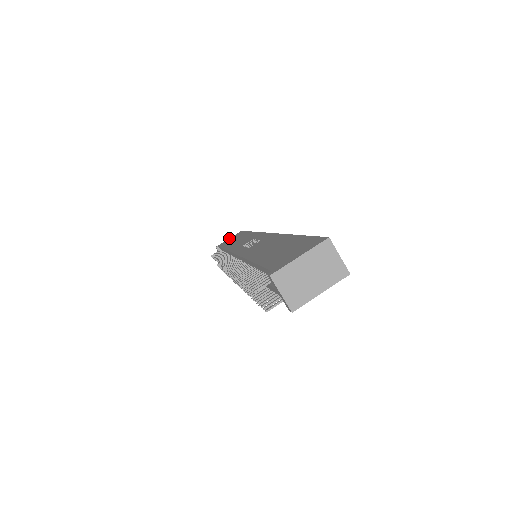
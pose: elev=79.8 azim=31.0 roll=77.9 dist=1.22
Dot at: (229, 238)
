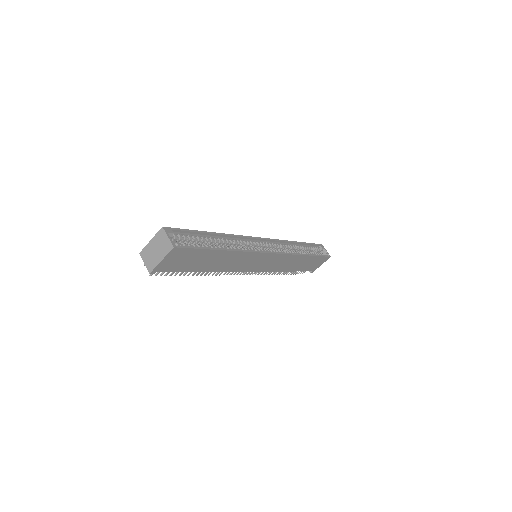
Dot at: occluded
